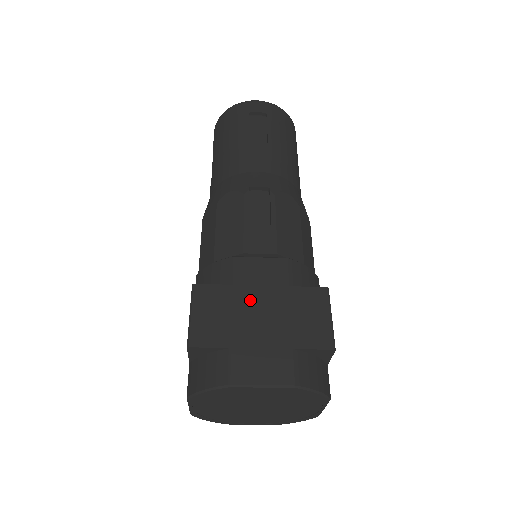
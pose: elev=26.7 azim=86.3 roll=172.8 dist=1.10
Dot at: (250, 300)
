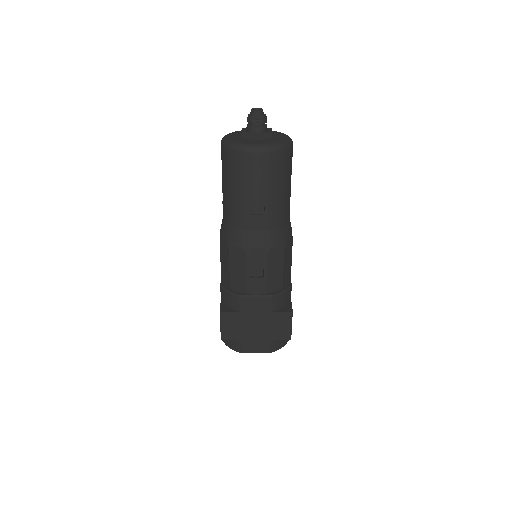
Dot at: (250, 319)
